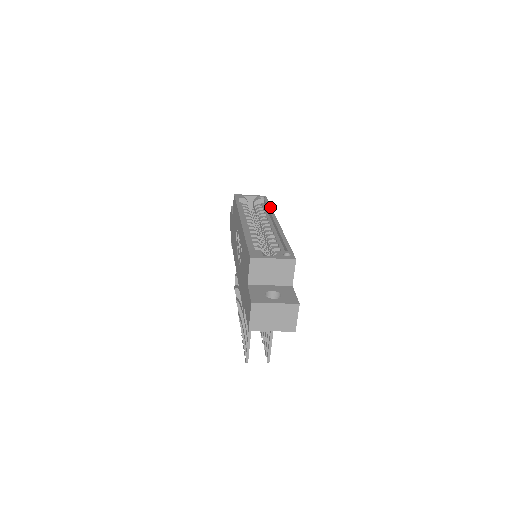
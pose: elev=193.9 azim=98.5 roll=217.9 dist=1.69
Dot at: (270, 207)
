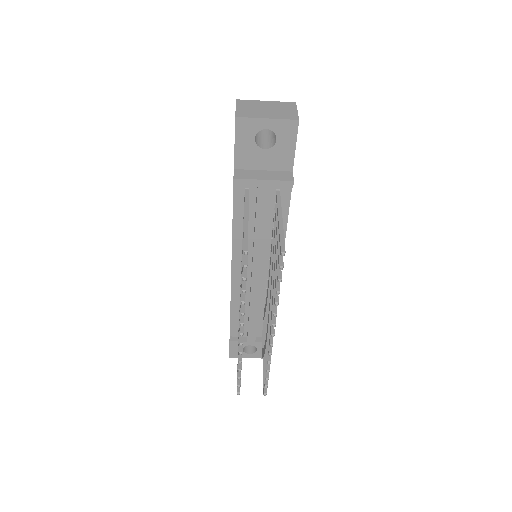
Dot at: occluded
